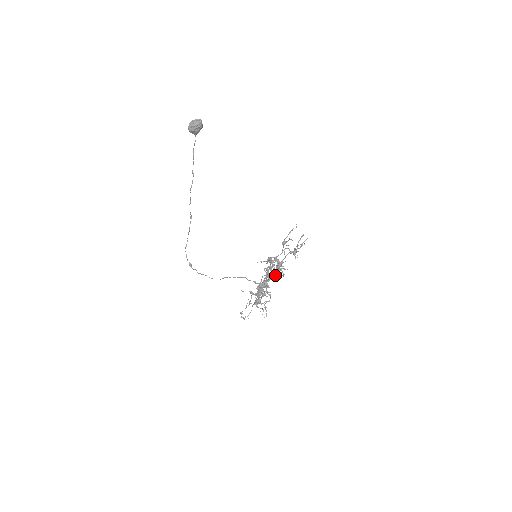
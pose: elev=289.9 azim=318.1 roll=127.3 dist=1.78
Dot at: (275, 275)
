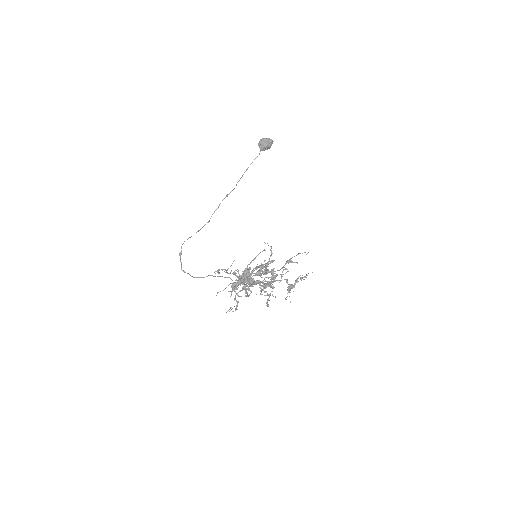
Dot at: (261, 292)
